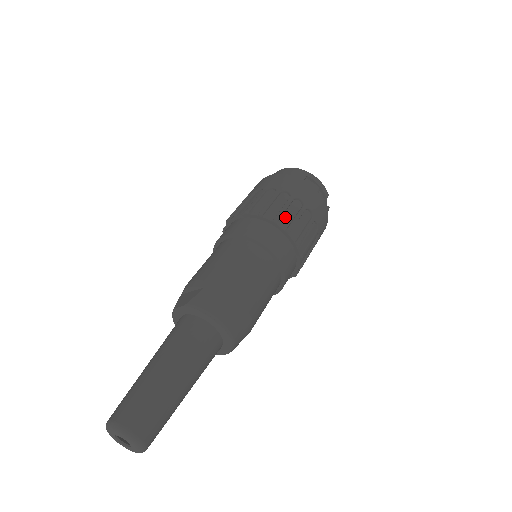
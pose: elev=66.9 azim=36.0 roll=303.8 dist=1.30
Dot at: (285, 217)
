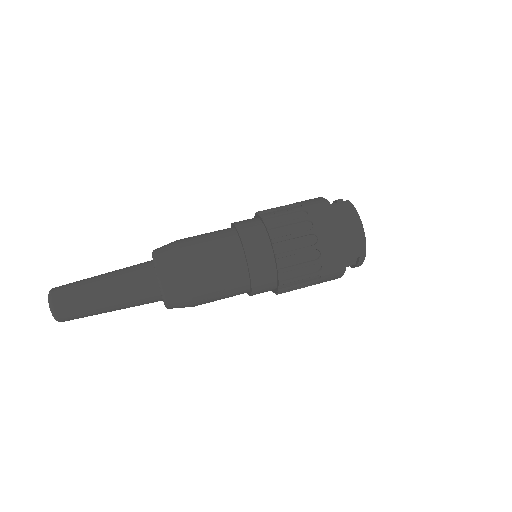
Dot at: (292, 282)
